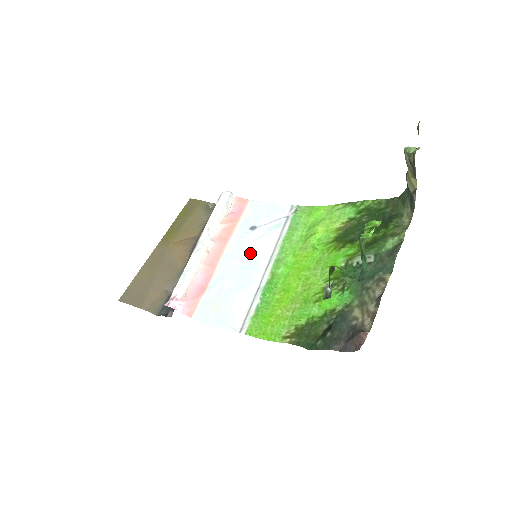
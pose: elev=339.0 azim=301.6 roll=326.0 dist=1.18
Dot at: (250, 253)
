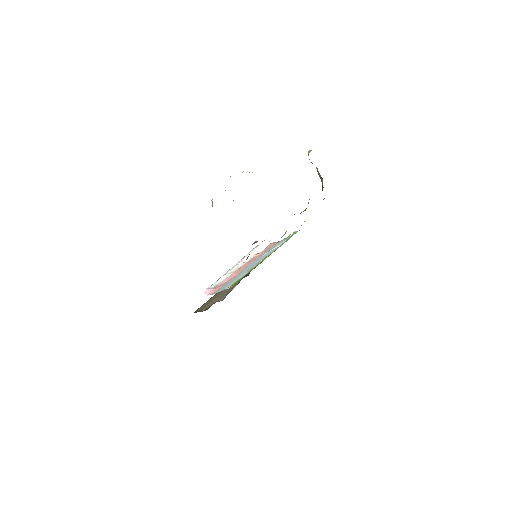
Dot at: (259, 260)
